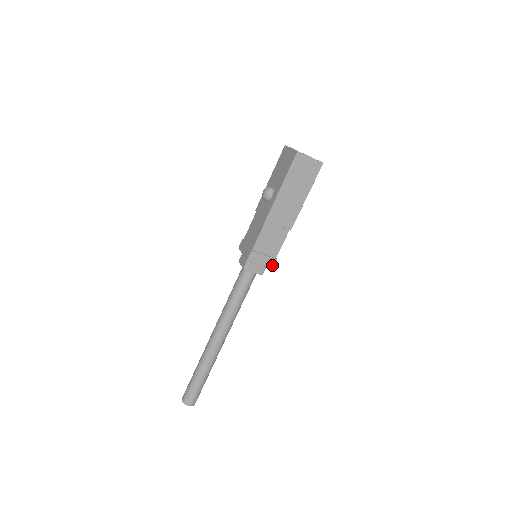
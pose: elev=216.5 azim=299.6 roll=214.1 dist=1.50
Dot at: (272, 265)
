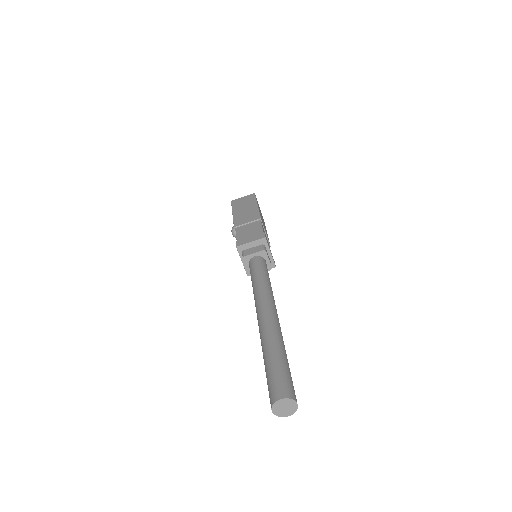
Dot at: (263, 236)
